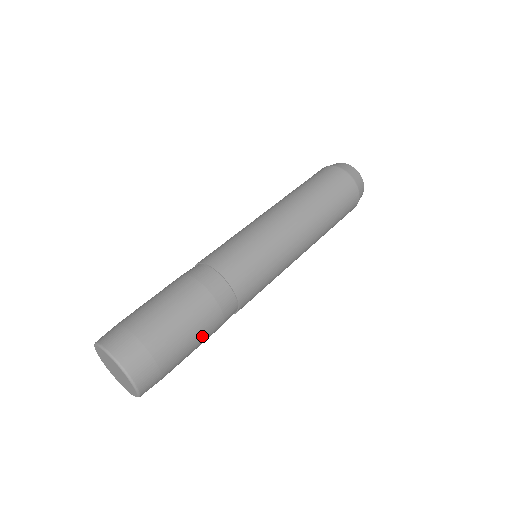
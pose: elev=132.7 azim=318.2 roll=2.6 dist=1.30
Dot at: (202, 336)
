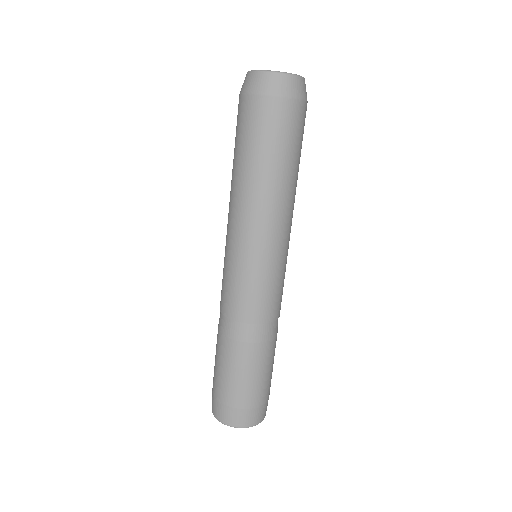
Dot at: occluded
